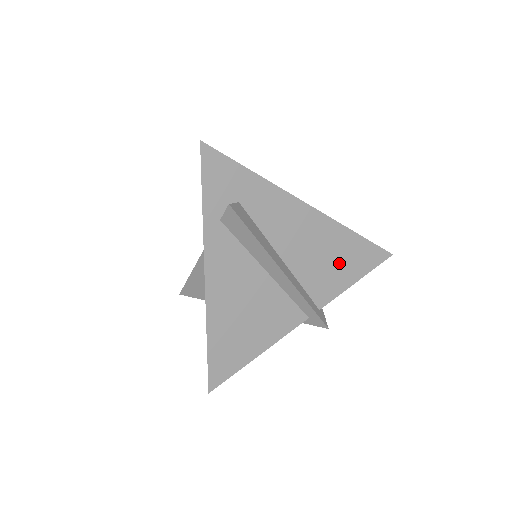
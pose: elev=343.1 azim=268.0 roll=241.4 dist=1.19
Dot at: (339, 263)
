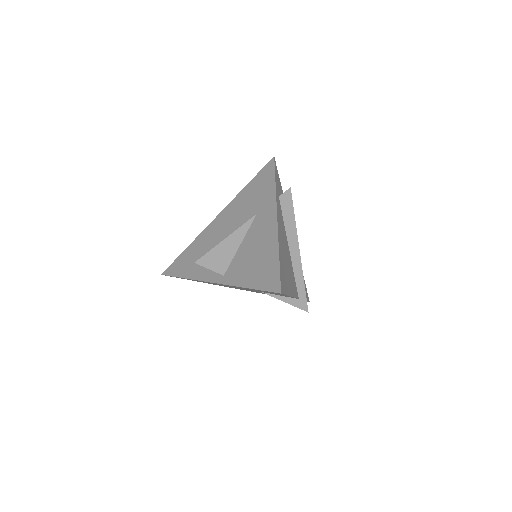
Dot at: occluded
